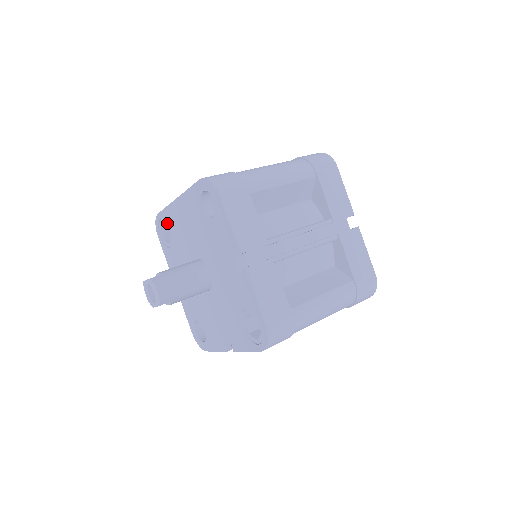
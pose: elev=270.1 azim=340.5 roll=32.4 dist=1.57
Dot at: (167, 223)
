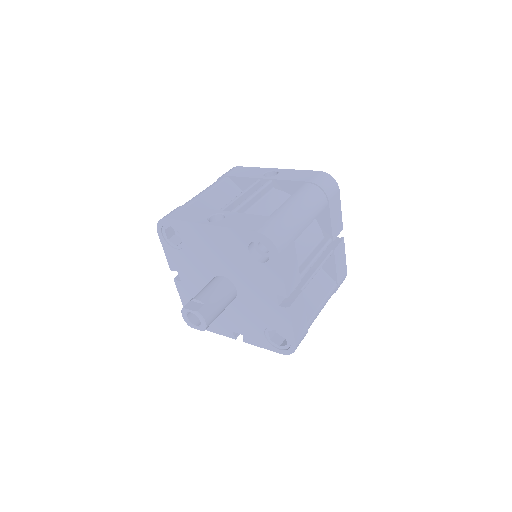
Dot at: (181, 232)
